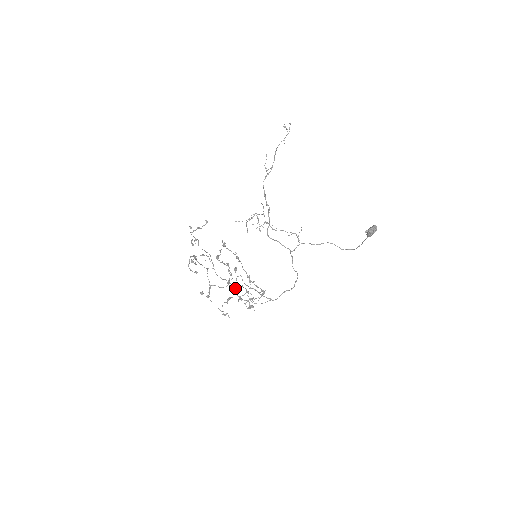
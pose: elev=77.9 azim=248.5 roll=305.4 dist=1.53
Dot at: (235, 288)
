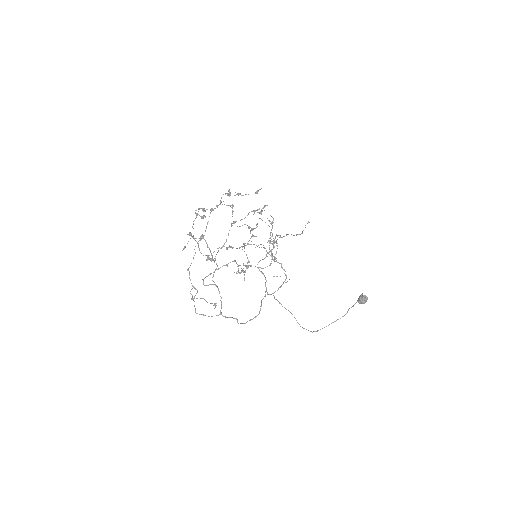
Dot at: (244, 244)
